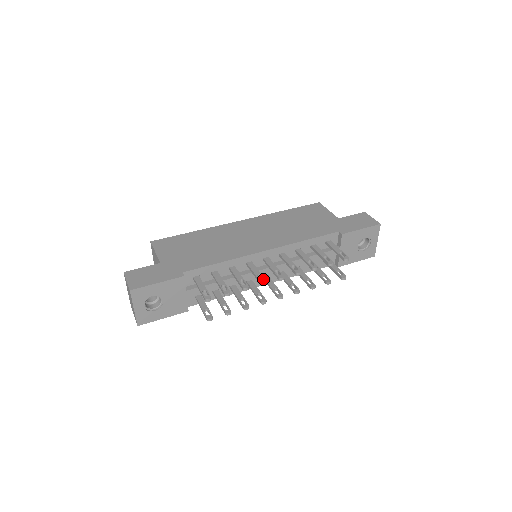
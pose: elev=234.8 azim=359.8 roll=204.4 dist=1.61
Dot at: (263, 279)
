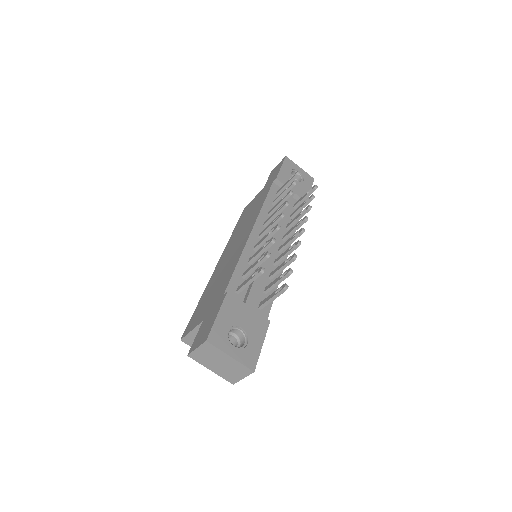
Dot at: (274, 230)
